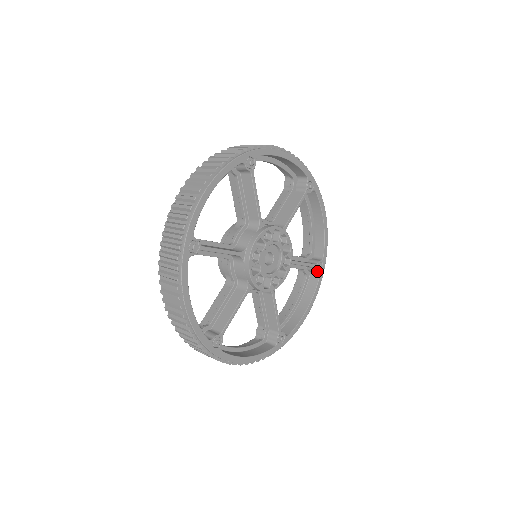
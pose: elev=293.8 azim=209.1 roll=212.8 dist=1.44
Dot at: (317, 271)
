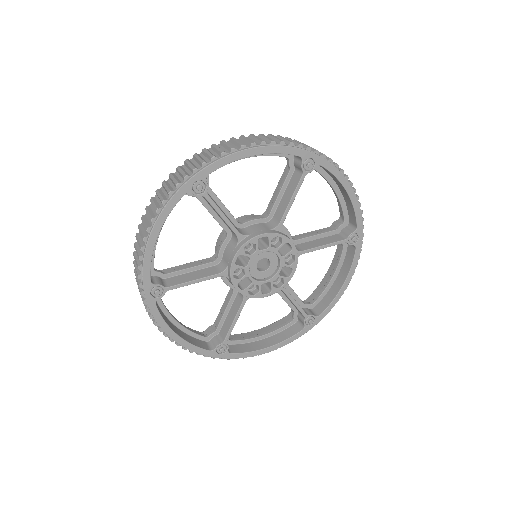
Dot at: (304, 322)
